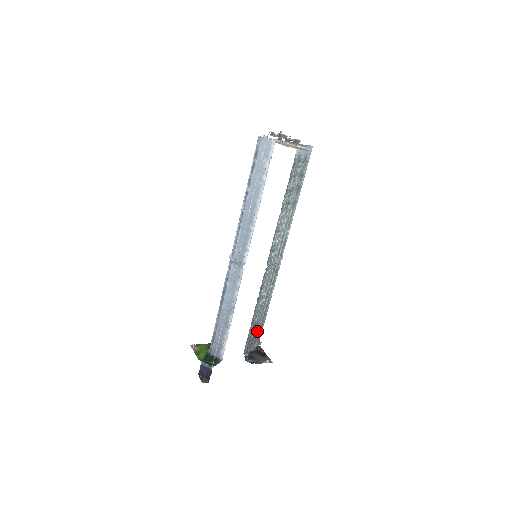
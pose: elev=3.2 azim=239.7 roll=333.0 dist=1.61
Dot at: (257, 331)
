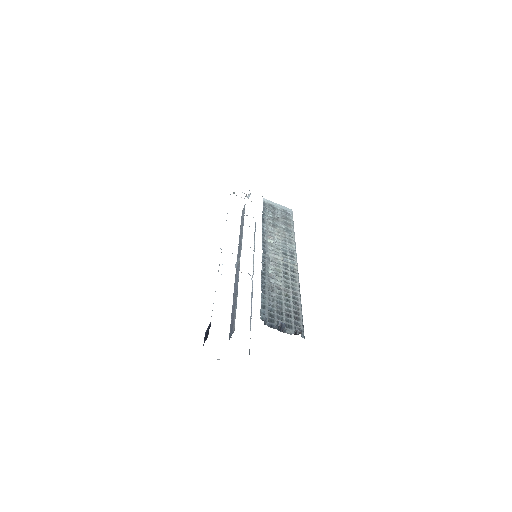
Dot at: (288, 316)
